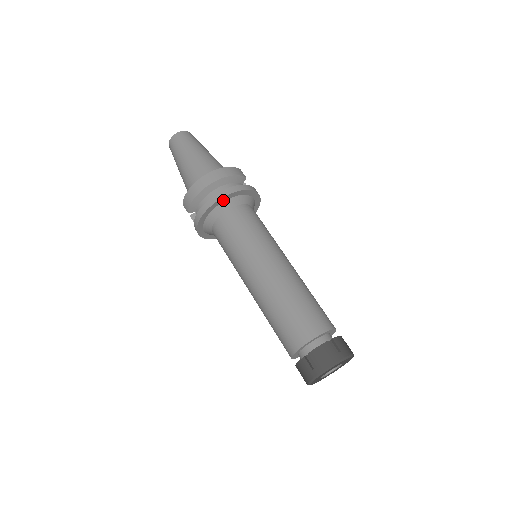
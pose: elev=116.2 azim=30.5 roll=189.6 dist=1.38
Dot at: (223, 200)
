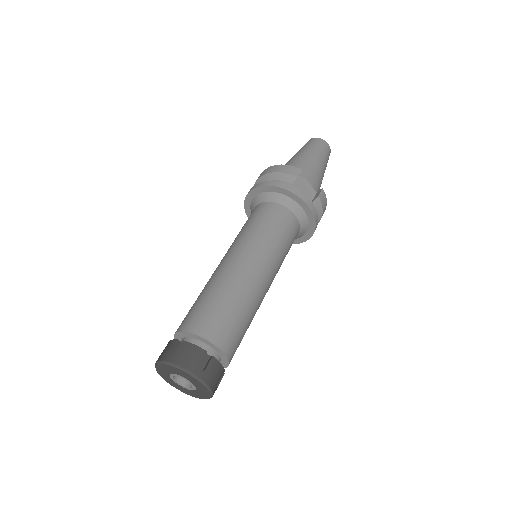
Dot at: (254, 194)
